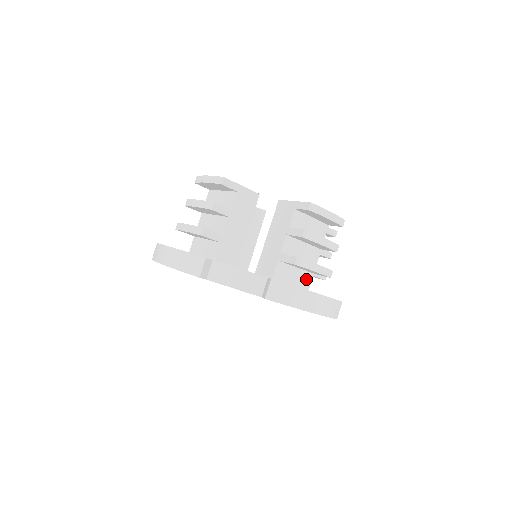
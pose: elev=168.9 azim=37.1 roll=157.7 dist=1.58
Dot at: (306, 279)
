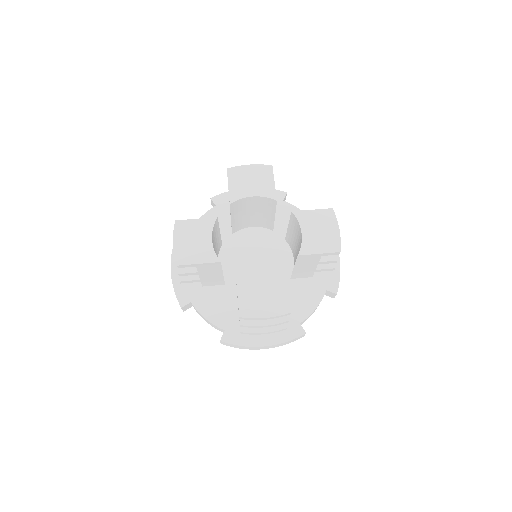
Dot at: occluded
